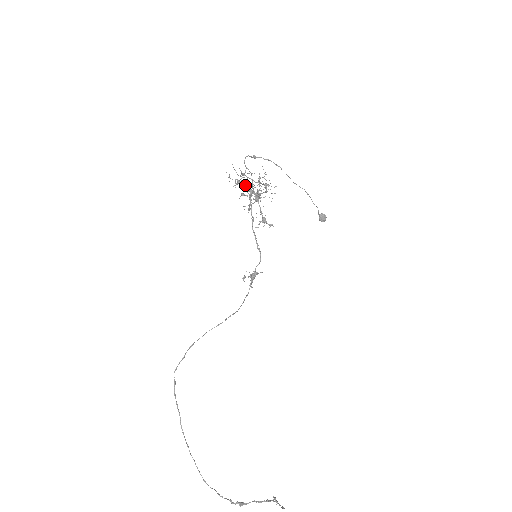
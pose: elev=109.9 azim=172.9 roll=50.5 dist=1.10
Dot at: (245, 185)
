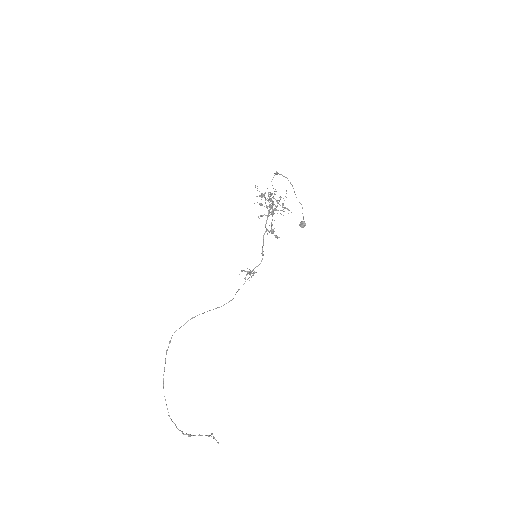
Dot at: (267, 200)
